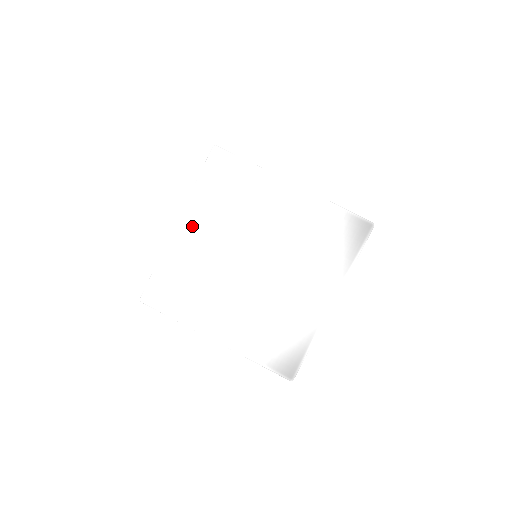
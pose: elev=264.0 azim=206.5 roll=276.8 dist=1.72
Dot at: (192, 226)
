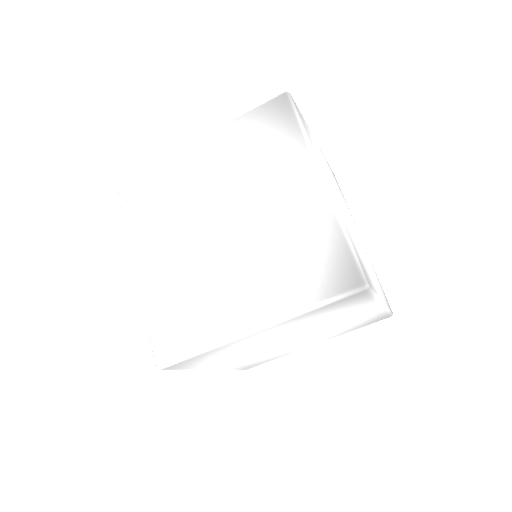
Dot at: (148, 255)
